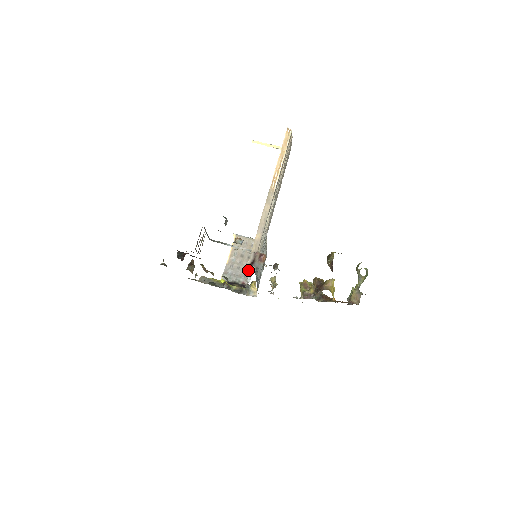
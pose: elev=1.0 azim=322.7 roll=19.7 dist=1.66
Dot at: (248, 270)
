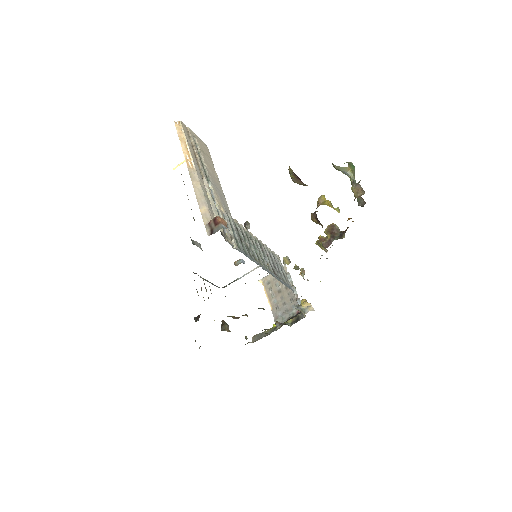
Dot at: (294, 298)
